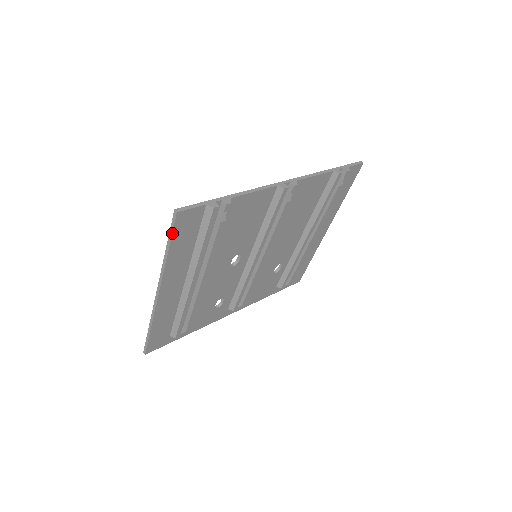
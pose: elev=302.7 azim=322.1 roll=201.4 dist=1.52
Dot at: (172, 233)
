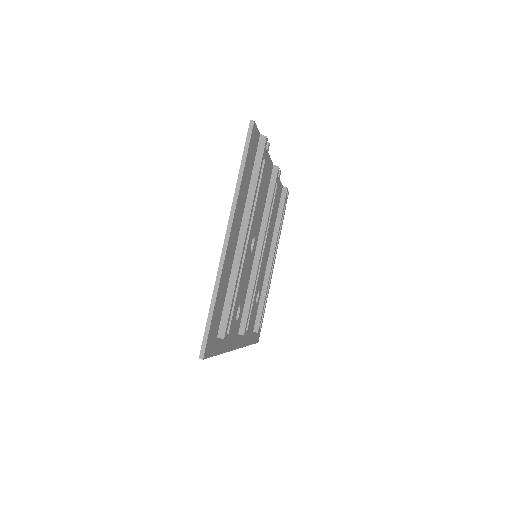
Dot at: (248, 146)
